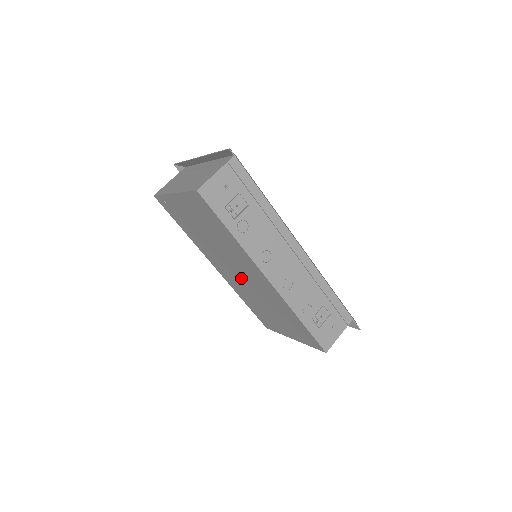
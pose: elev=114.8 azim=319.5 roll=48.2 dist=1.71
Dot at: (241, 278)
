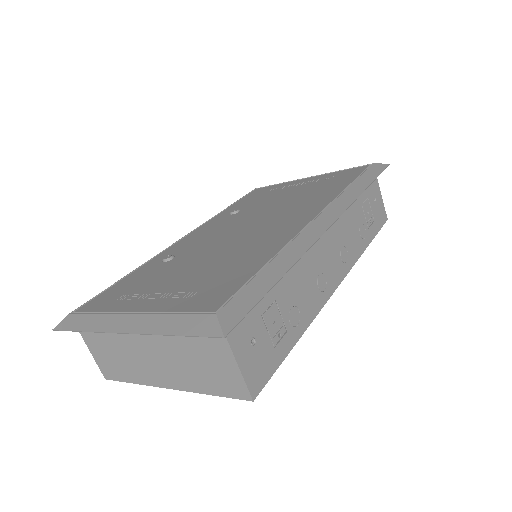
Dot at: occluded
